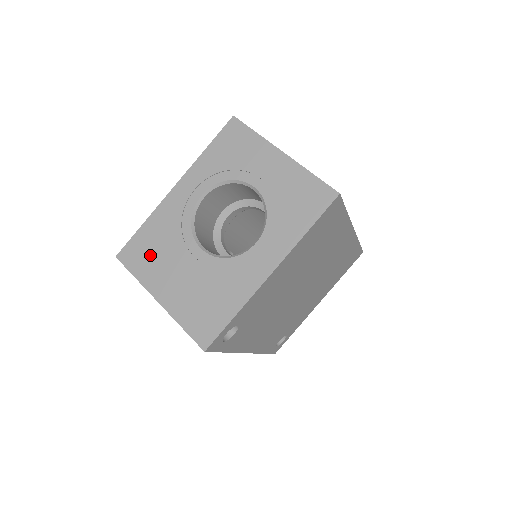
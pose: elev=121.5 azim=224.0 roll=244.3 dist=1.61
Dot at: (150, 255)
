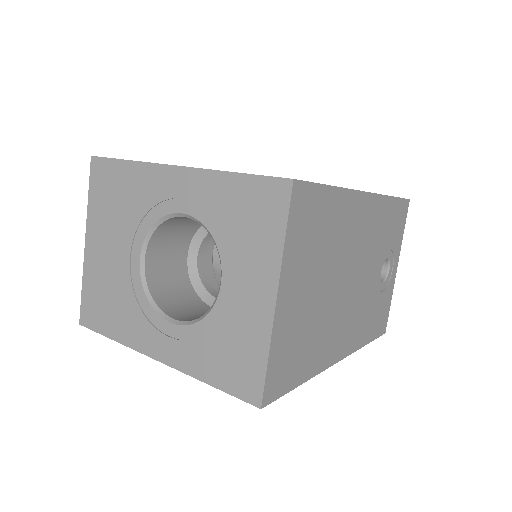
Dot at: (109, 198)
